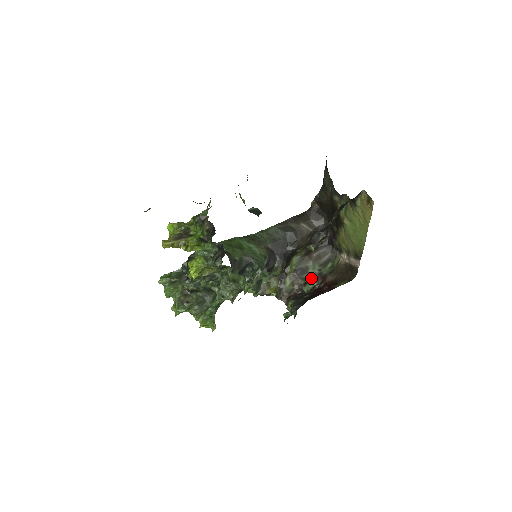
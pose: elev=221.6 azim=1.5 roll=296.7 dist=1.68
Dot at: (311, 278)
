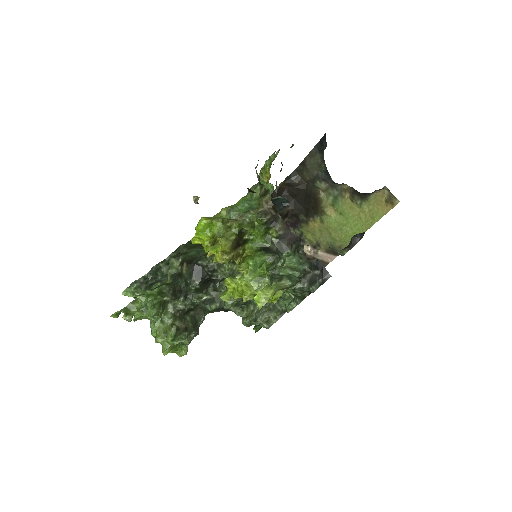
Dot at: occluded
